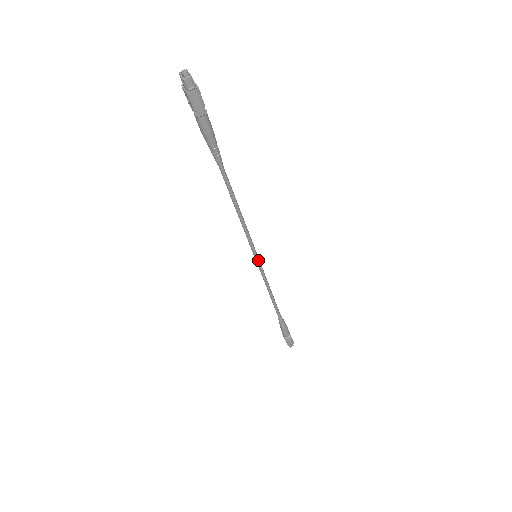
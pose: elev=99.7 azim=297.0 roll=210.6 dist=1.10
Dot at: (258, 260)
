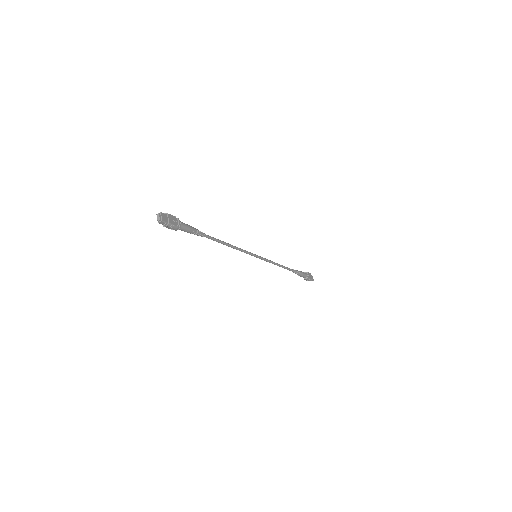
Dot at: (258, 257)
